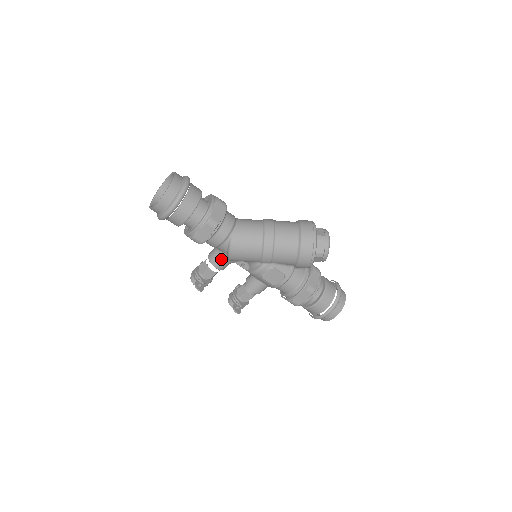
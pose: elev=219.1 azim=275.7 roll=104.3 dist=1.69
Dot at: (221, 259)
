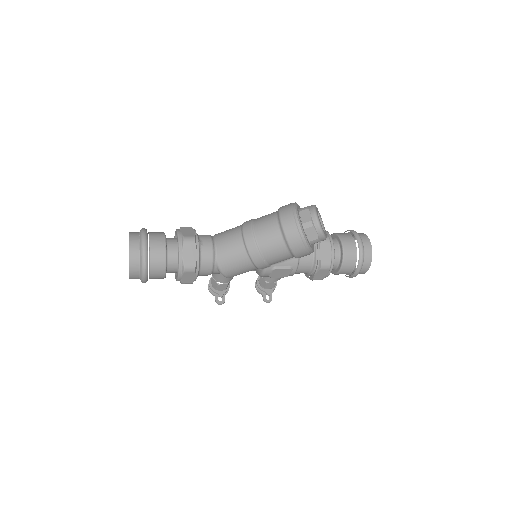
Dot at: (223, 277)
